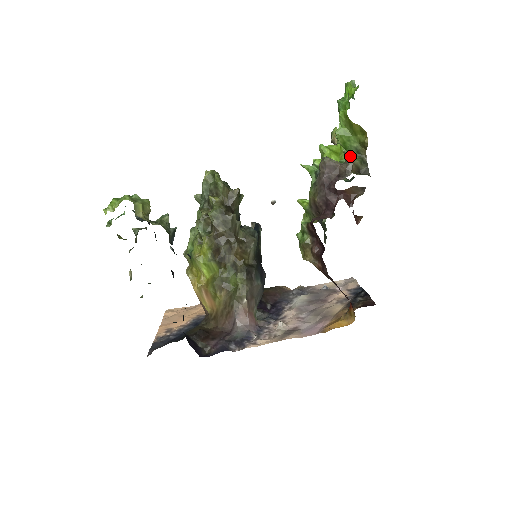
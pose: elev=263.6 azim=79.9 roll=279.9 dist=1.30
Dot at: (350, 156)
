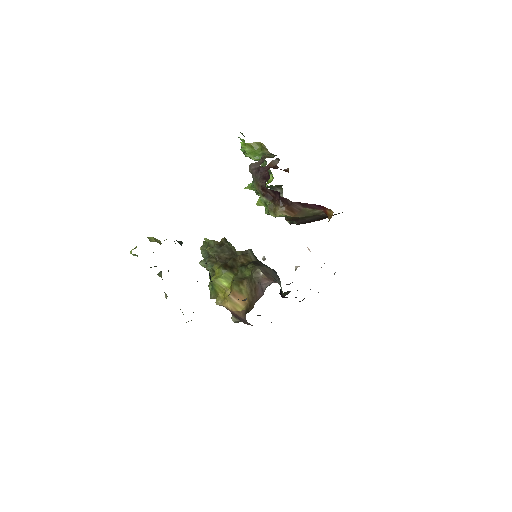
Dot at: occluded
